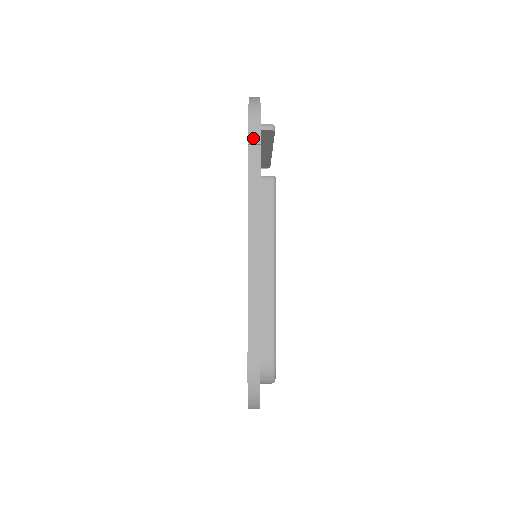
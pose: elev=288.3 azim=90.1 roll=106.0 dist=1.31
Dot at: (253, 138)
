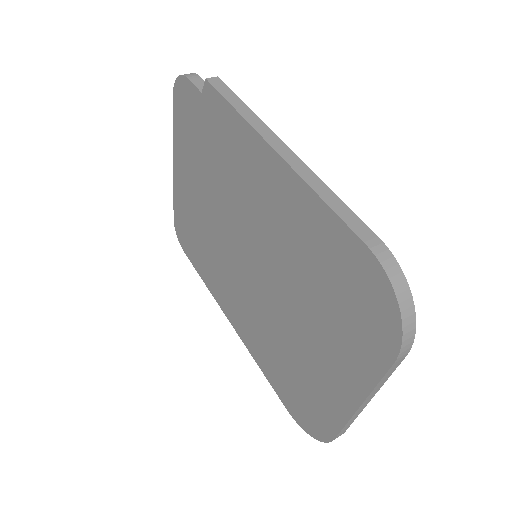
Dot at: occluded
